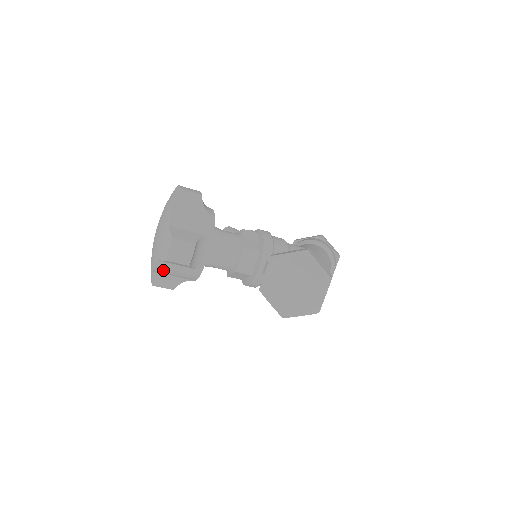
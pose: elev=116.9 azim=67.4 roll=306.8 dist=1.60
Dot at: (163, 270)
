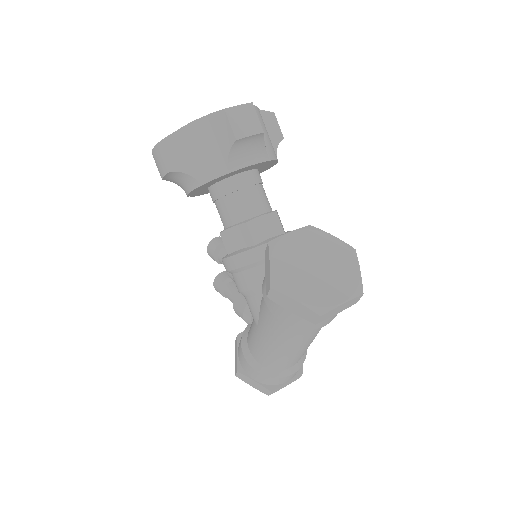
Dot at: (194, 133)
